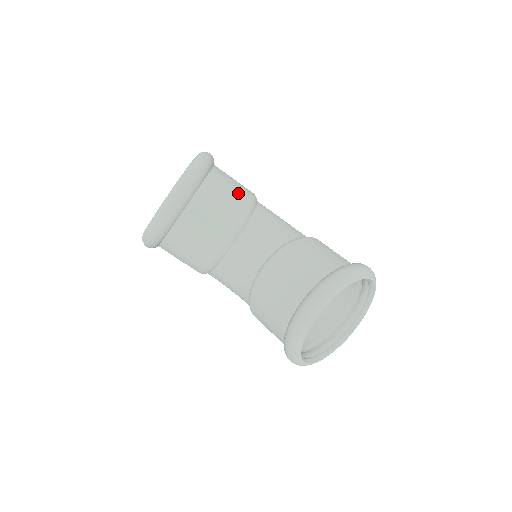
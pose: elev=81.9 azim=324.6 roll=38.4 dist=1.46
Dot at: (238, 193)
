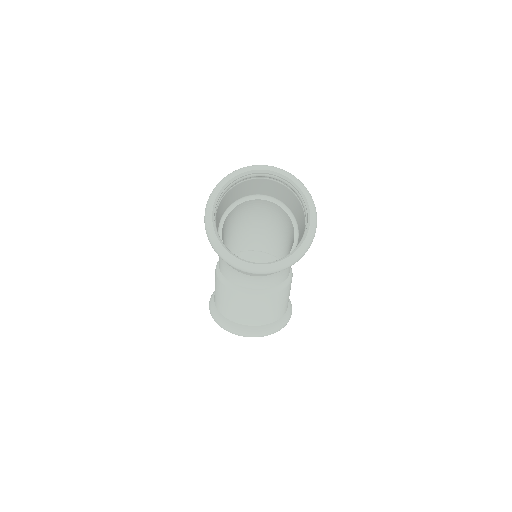
Dot at: occluded
